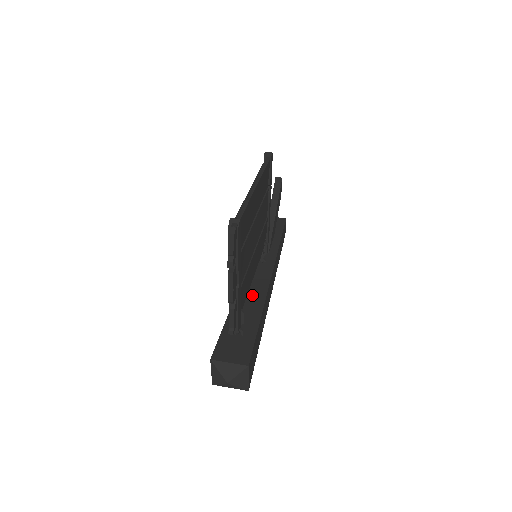
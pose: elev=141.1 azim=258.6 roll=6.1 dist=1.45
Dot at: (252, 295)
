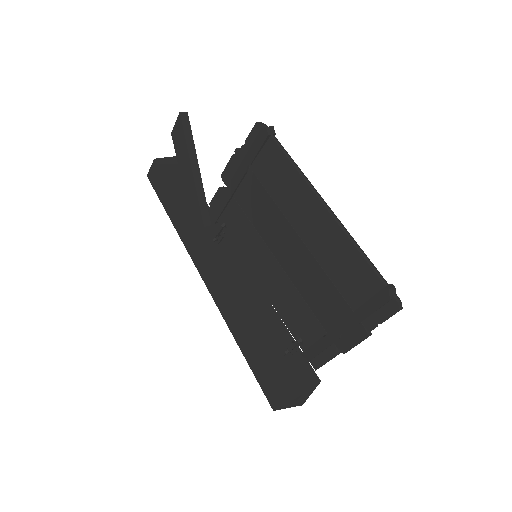
Dot at: (252, 296)
